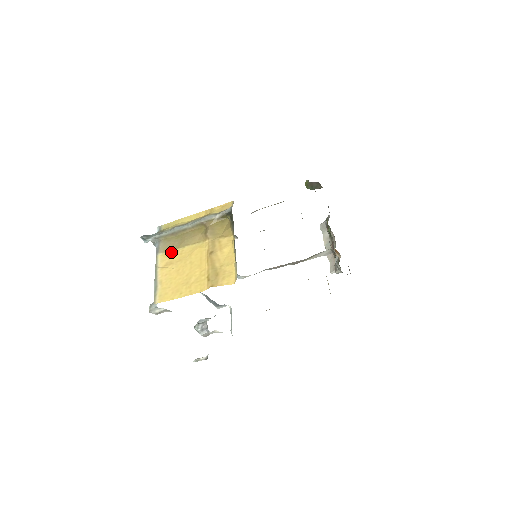
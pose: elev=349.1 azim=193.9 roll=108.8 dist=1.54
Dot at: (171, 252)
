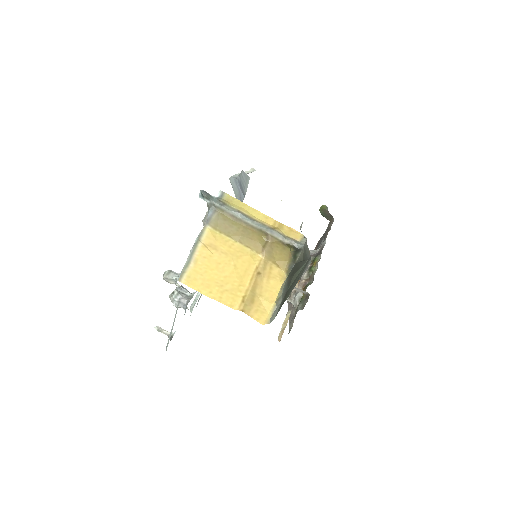
Dot at: (221, 235)
